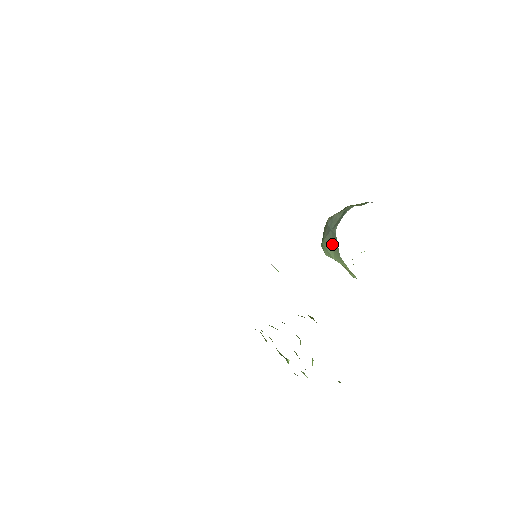
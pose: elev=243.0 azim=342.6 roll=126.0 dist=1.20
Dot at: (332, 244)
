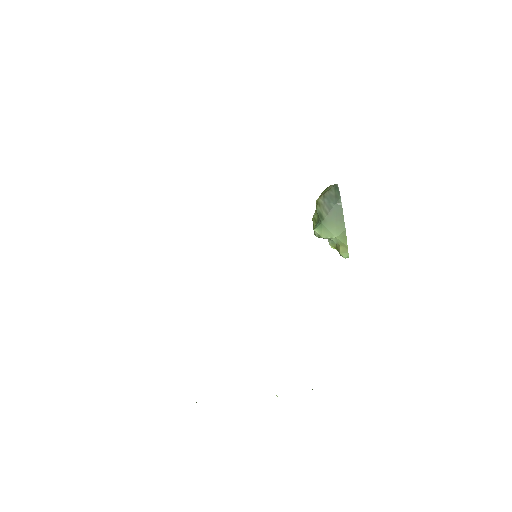
Dot at: (335, 220)
